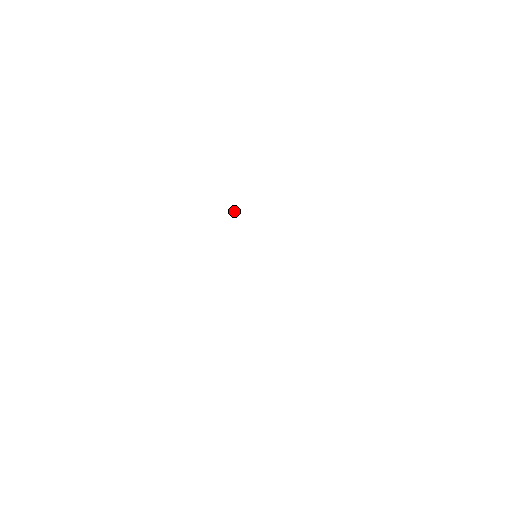
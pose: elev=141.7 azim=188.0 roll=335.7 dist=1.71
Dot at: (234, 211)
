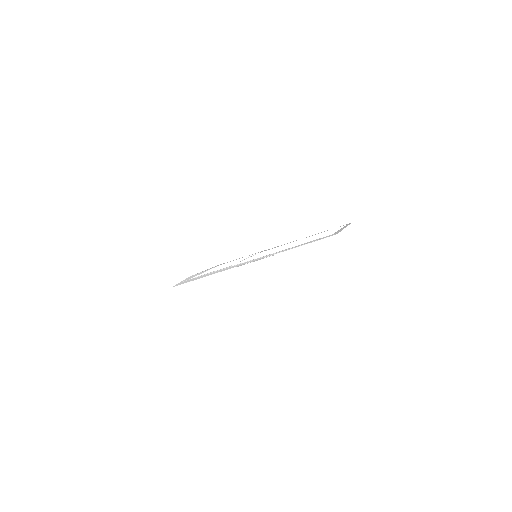
Dot at: (201, 275)
